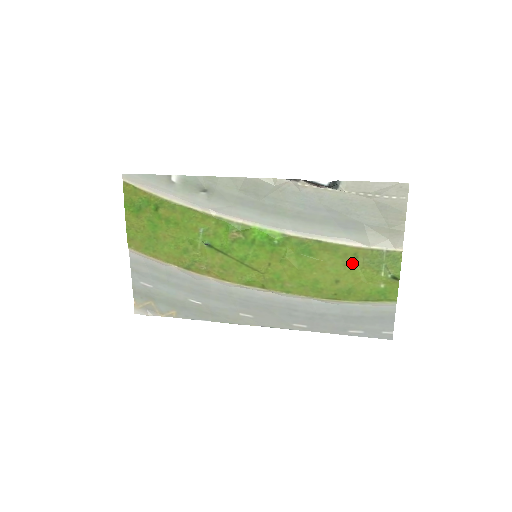
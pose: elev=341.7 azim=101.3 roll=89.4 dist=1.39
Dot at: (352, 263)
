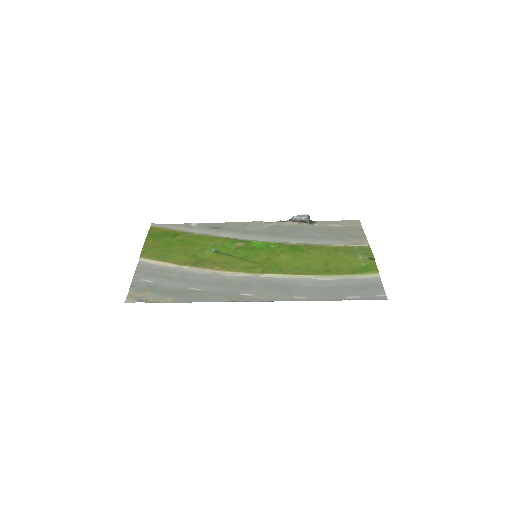
Dot at: (335, 254)
